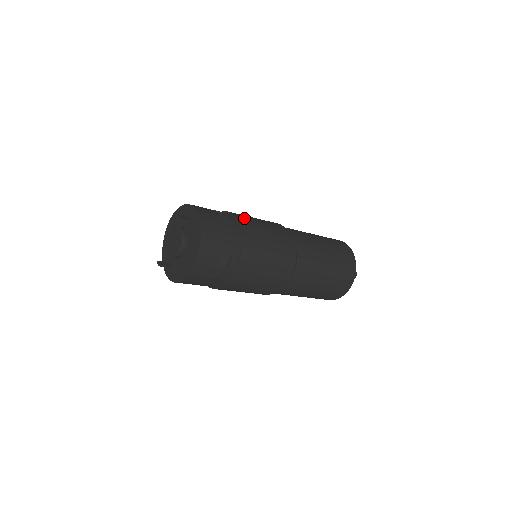
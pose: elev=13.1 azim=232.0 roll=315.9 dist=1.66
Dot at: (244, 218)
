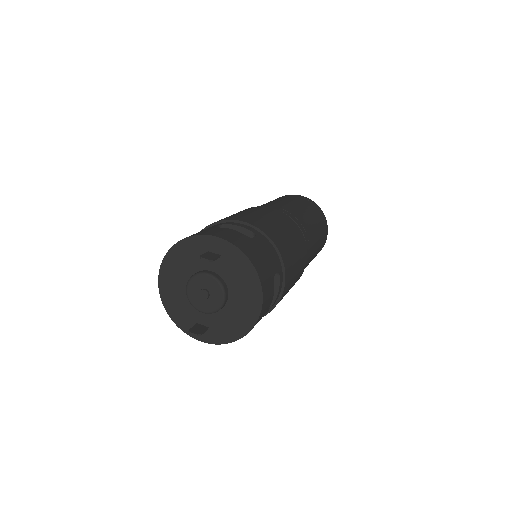
Dot at: (249, 218)
